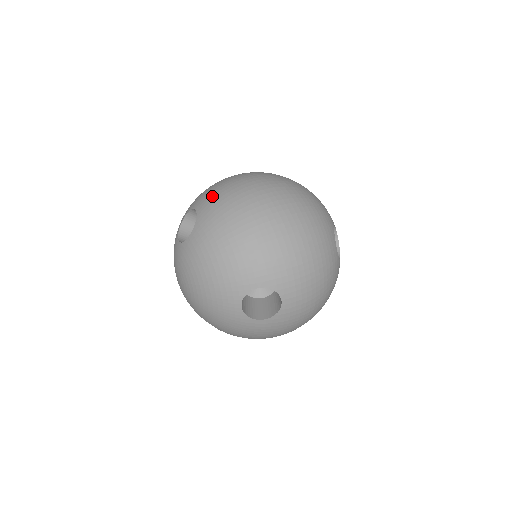
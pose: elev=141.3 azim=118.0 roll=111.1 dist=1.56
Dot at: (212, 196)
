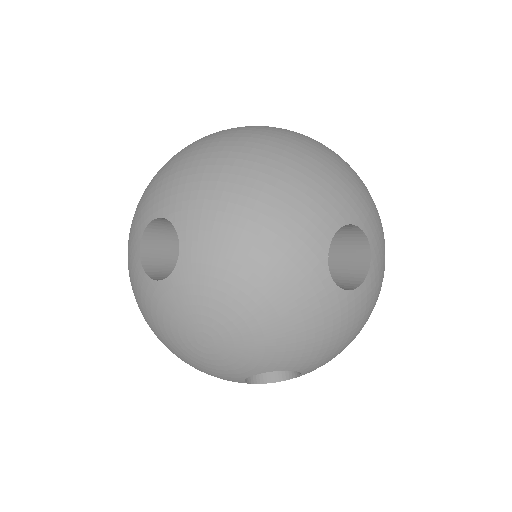
Dot at: (165, 185)
